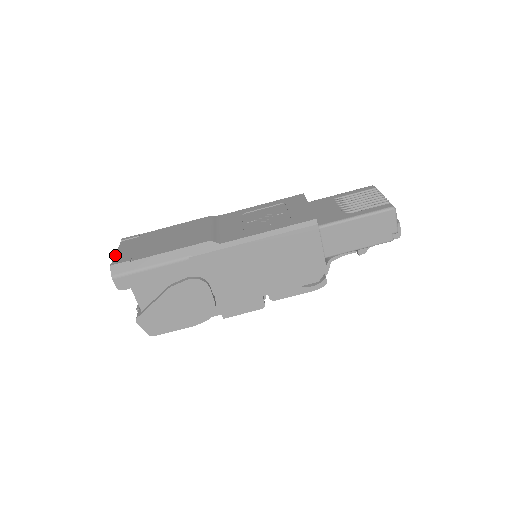
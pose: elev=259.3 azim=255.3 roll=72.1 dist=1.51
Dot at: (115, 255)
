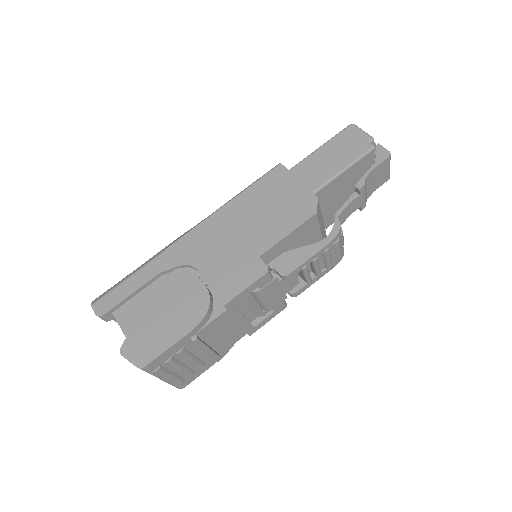
Dot at: occluded
